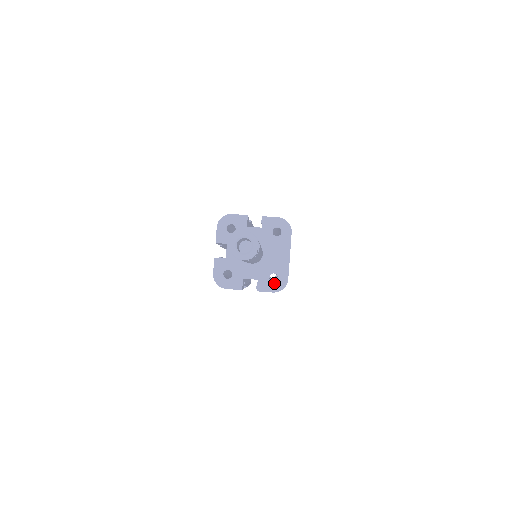
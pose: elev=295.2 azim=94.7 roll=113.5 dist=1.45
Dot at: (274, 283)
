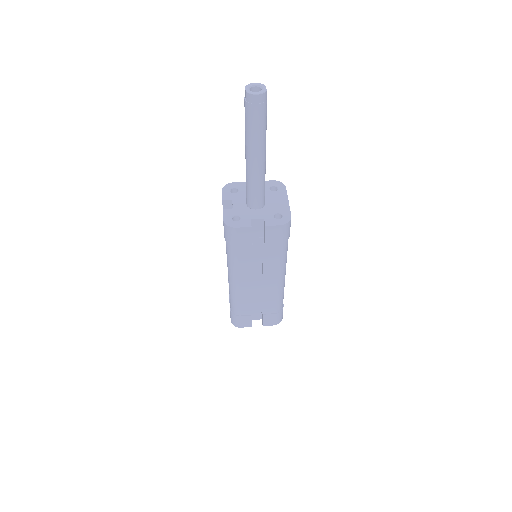
Dot at: (279, 219)
